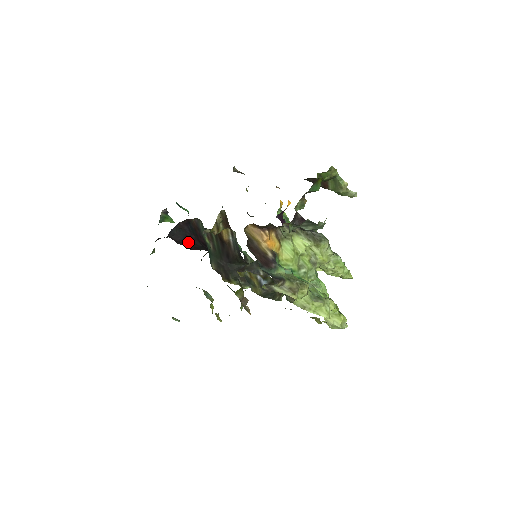
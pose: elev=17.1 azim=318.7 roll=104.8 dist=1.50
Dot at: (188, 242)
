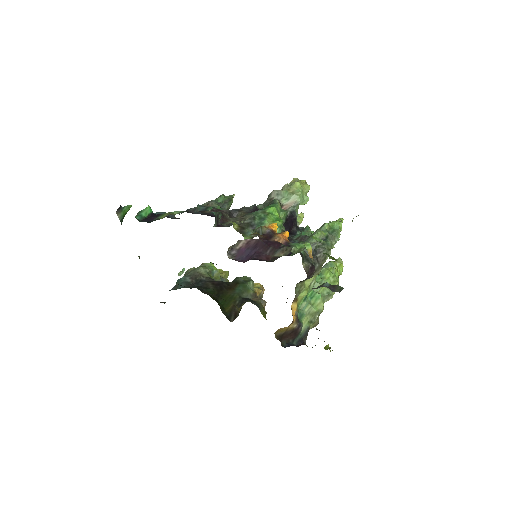
Dot at: occluded
